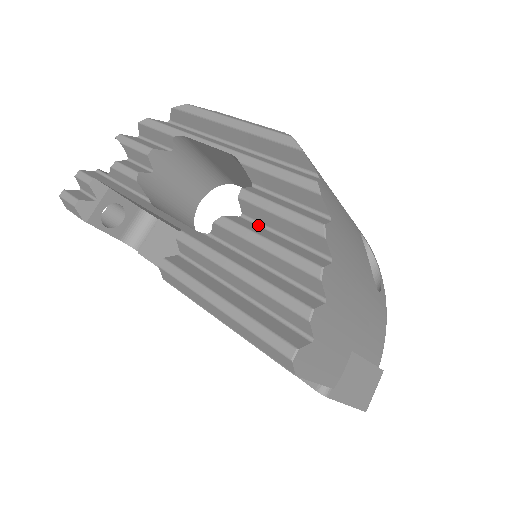
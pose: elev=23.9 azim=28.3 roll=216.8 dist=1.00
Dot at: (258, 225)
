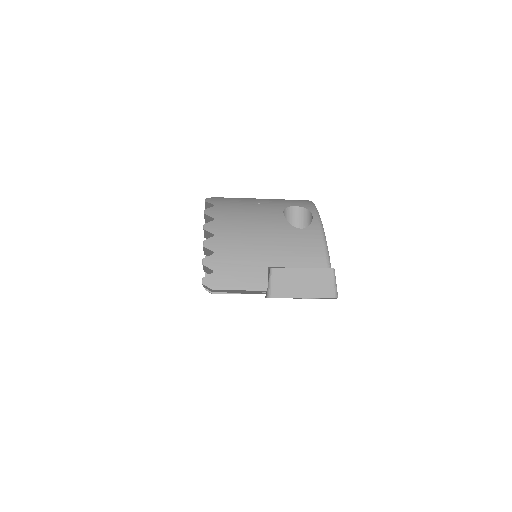
Dot at: occluded
